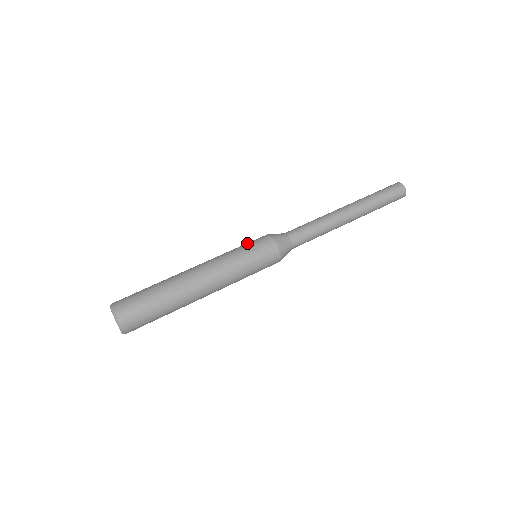
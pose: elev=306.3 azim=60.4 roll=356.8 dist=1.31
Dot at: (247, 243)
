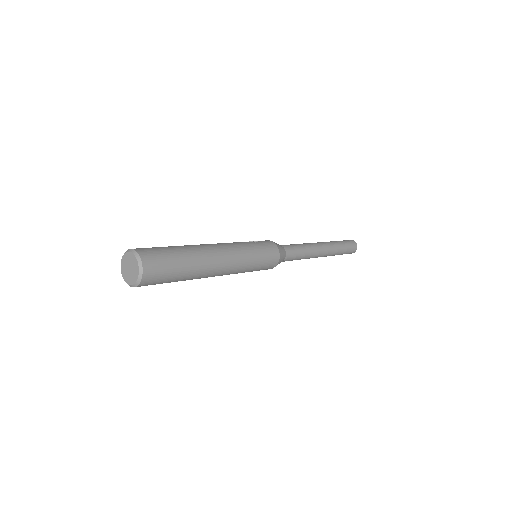
Dot at: occluded
